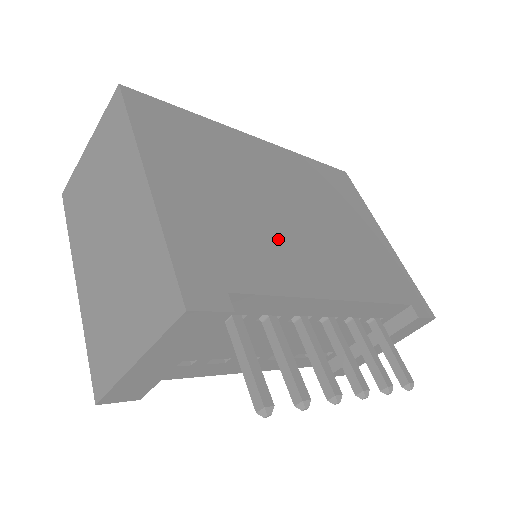
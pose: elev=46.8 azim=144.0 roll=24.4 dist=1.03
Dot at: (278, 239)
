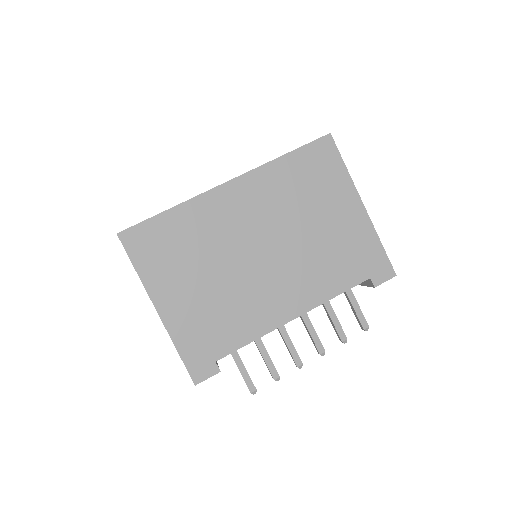
Dot at: (248, 295)
